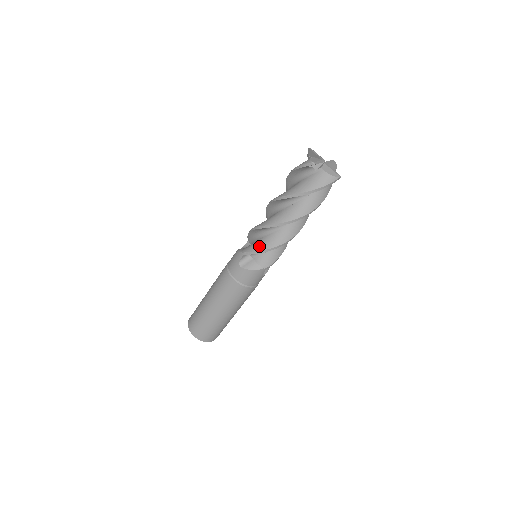
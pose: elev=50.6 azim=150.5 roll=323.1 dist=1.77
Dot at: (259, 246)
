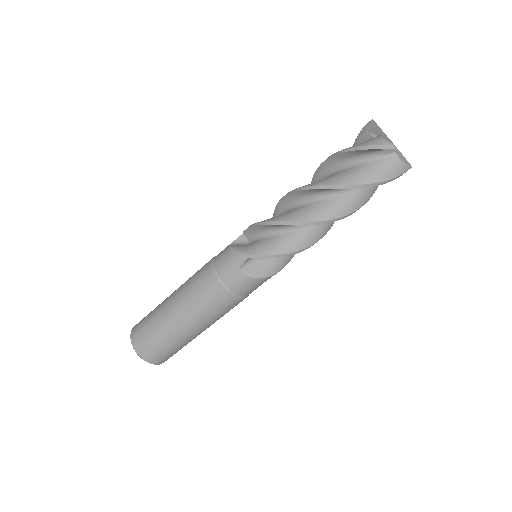
Dot at: (277, 248)
